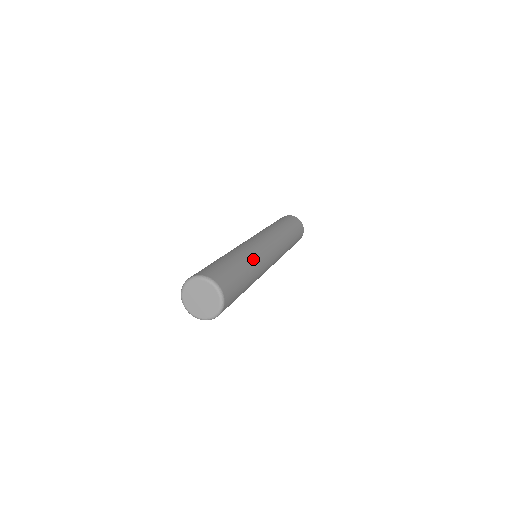
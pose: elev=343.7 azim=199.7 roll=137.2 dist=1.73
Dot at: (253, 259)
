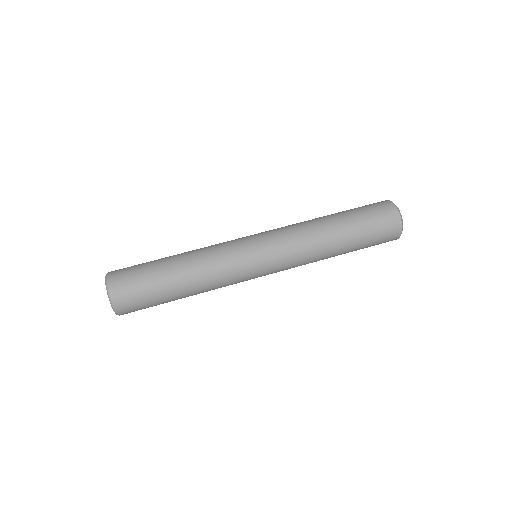
Dot at: (203, 270)
